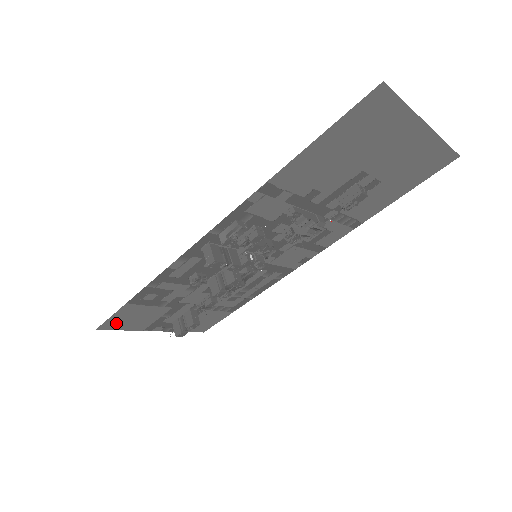
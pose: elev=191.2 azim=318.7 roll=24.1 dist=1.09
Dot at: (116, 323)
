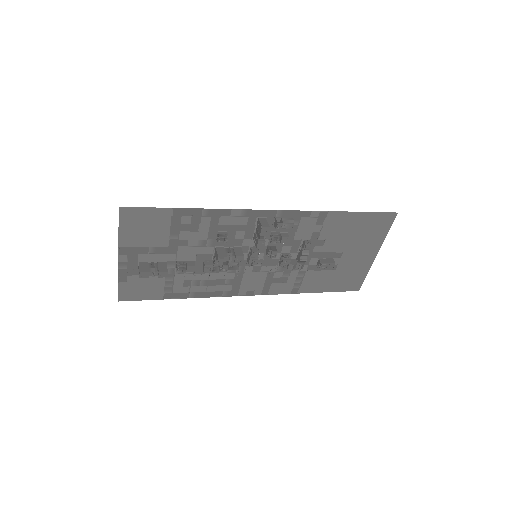
Dot at: (133, 217)
